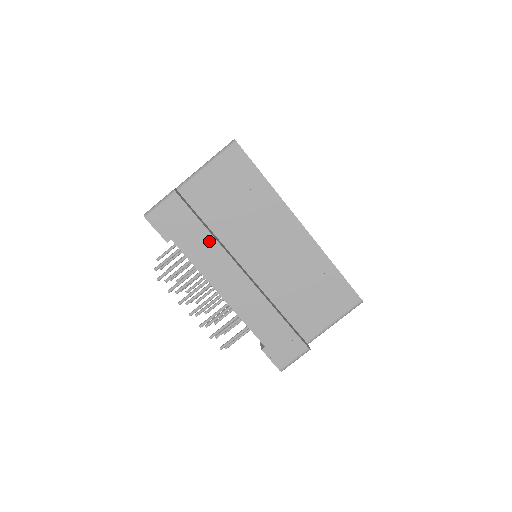
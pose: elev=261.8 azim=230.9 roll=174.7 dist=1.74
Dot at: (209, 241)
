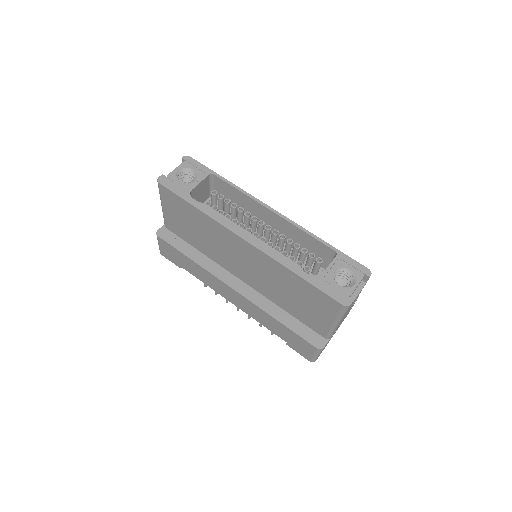
Dot at: (196, 266)
